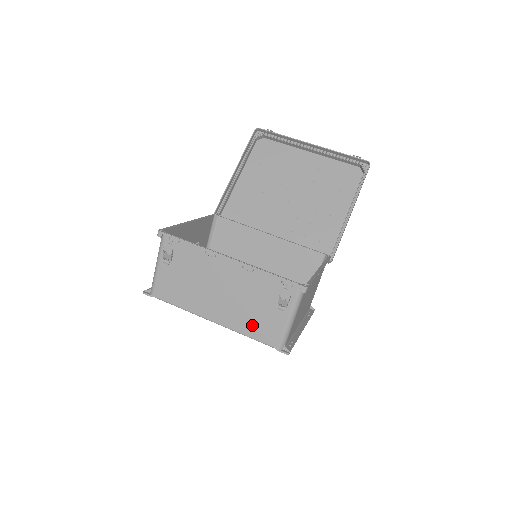
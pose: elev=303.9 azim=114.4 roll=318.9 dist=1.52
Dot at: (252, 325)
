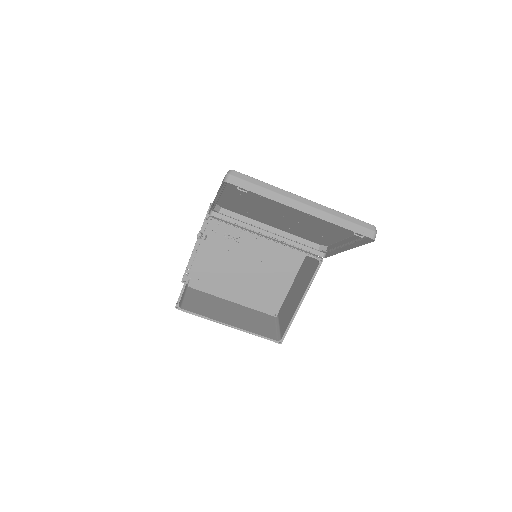
Dot at: (256, 313)
